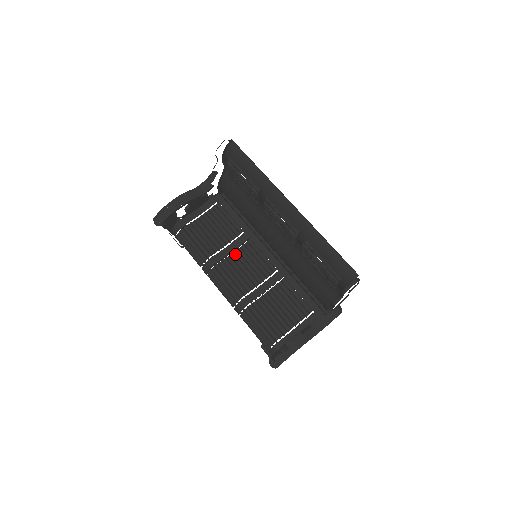
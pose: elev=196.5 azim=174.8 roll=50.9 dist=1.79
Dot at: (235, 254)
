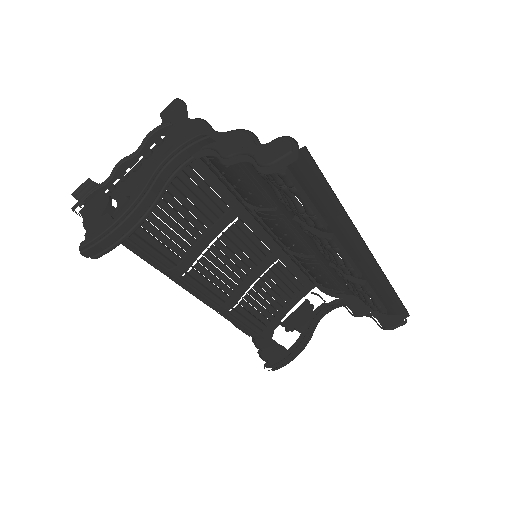
Dot at: (215, 245)
